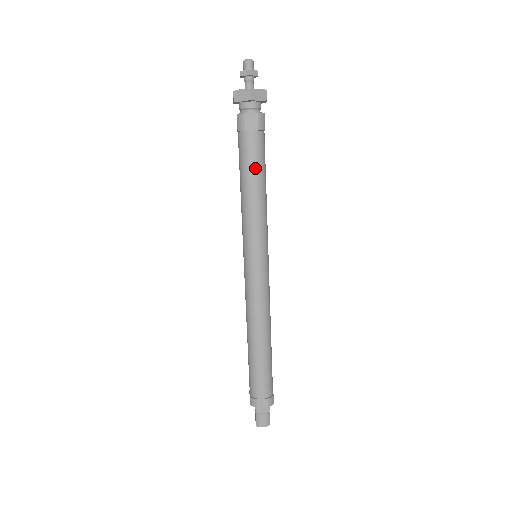
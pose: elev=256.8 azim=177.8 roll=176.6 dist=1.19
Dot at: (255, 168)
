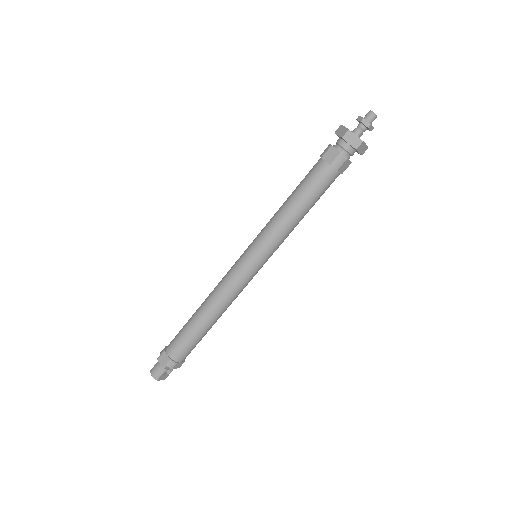
Dot at: (305, 190)
